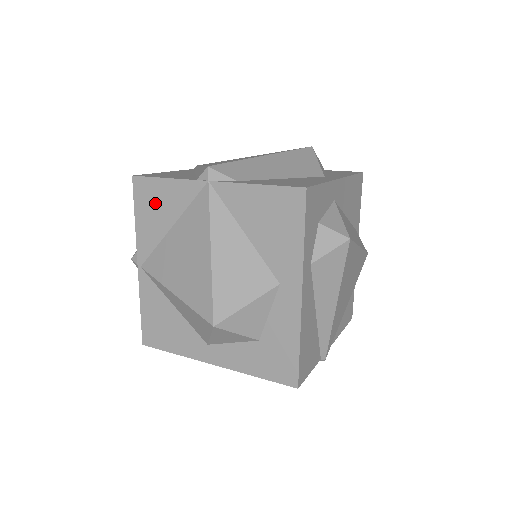
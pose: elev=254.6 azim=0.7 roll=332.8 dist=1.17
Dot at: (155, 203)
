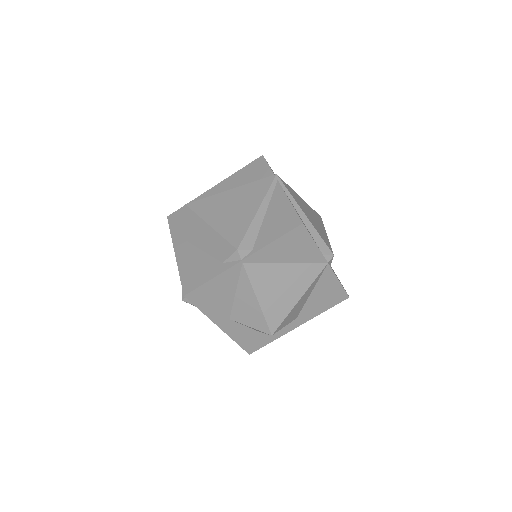
Dot at: (295, 246)
